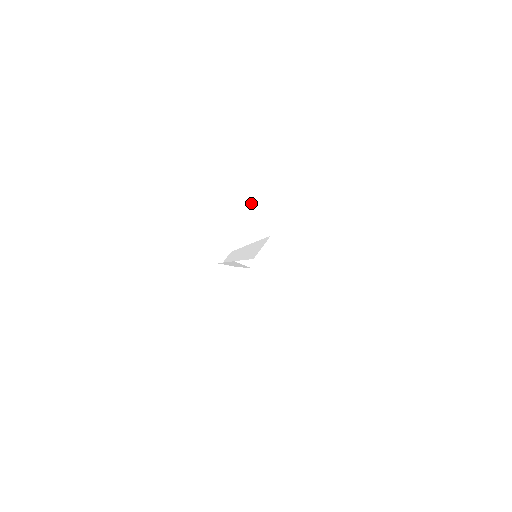
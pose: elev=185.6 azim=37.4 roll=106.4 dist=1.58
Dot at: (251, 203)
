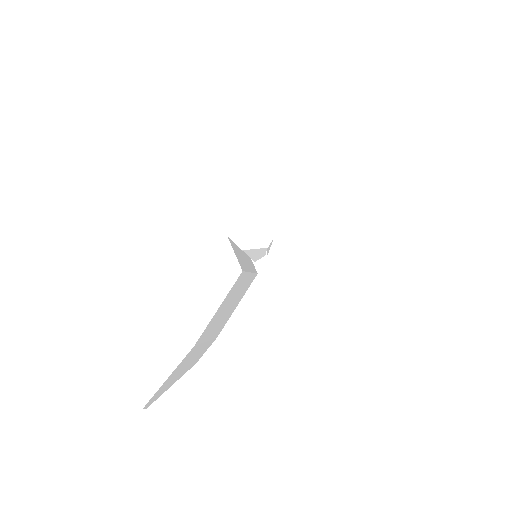
Dot at: occluded
